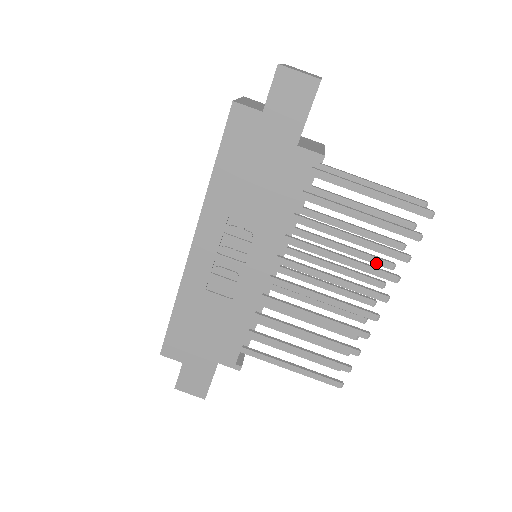
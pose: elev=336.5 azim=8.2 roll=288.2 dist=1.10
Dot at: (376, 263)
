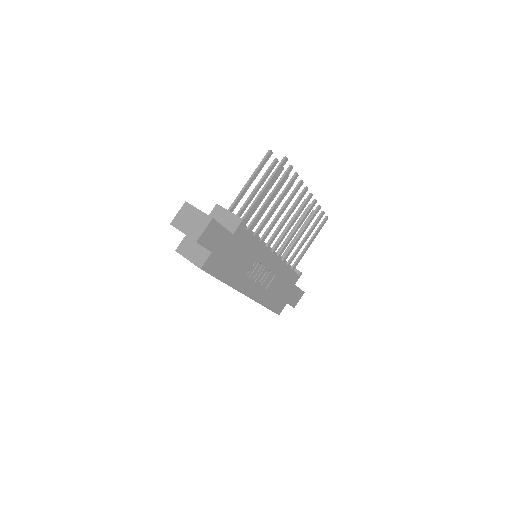
Dot at: occluded
